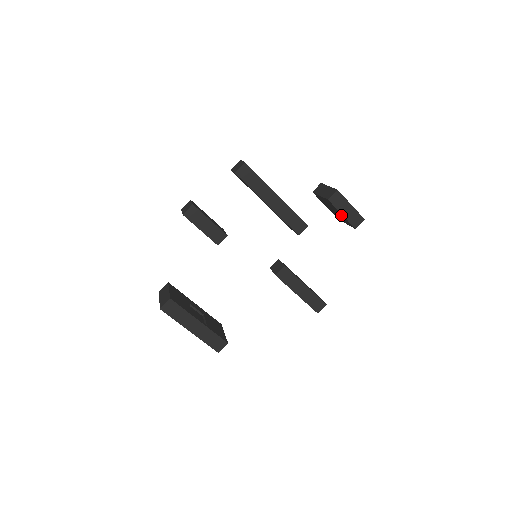
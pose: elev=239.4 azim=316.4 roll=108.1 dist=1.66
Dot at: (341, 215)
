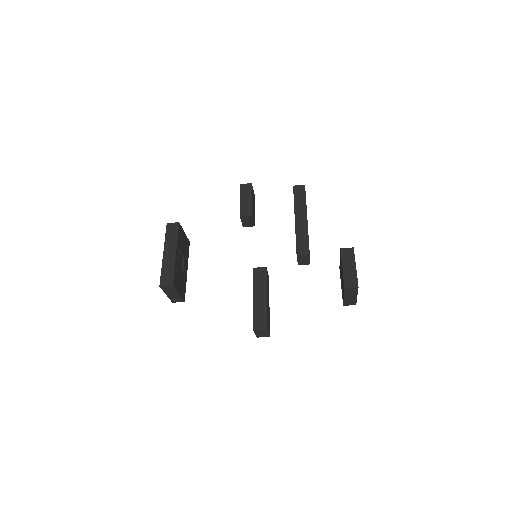
Dot at: (342, 273)
